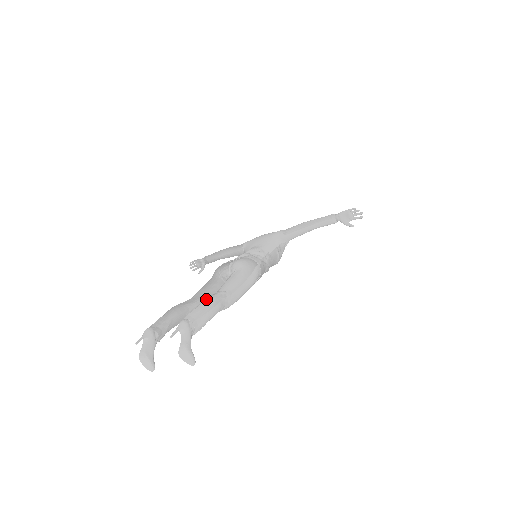
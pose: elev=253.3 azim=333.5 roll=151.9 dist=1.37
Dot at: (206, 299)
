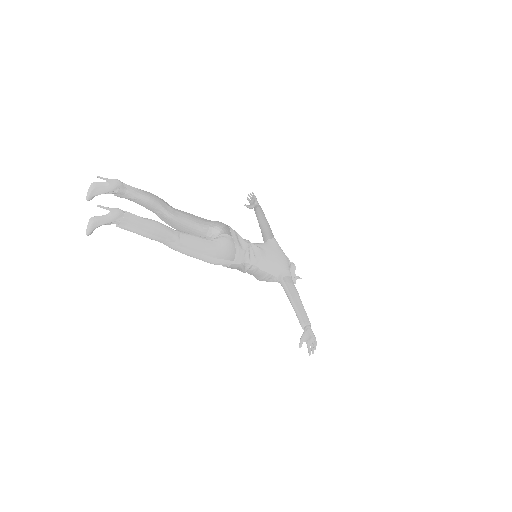
Dot at: (158, 224)
